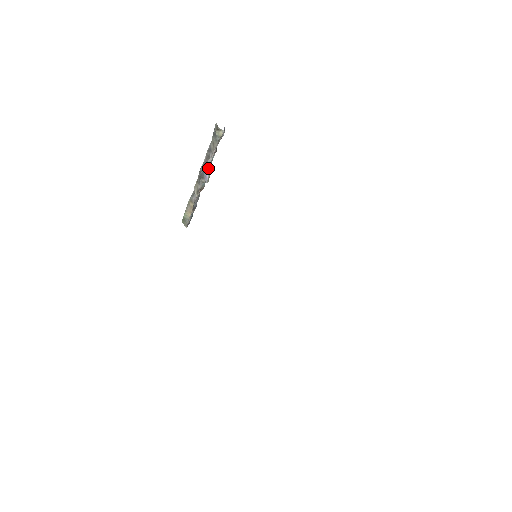
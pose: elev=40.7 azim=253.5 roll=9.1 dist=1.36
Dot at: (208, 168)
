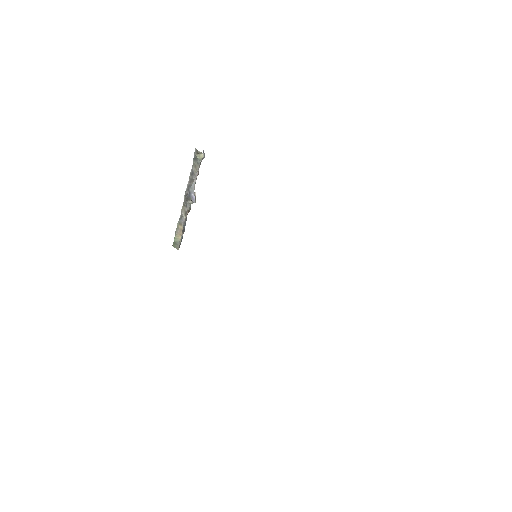
Dot at: (193, 190)
